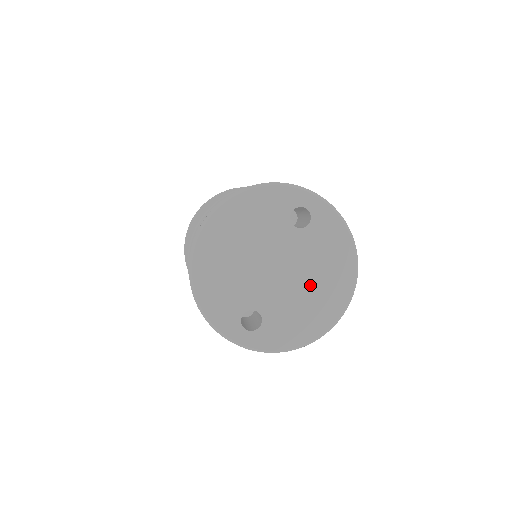
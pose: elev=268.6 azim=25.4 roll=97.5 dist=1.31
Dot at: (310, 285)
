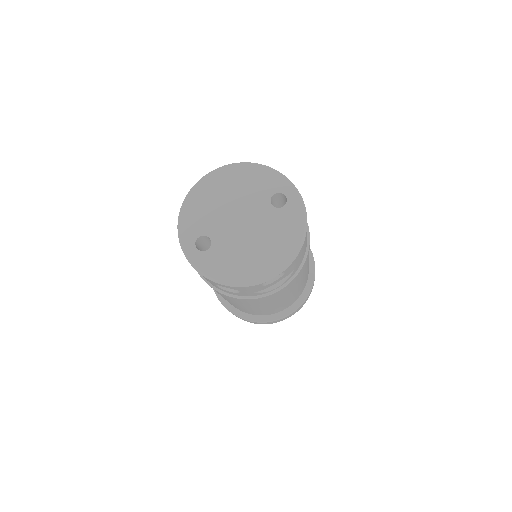
Dot at: (256, 246)
